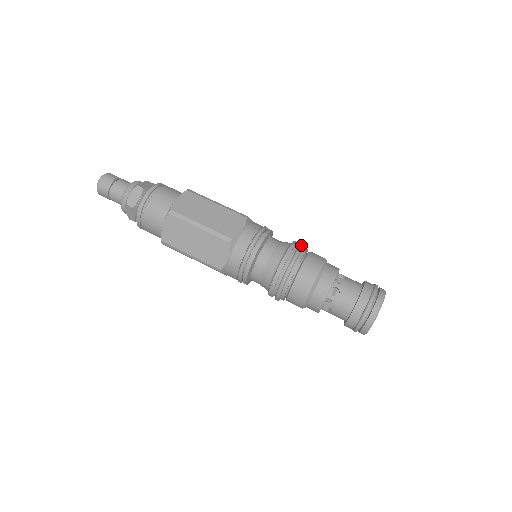
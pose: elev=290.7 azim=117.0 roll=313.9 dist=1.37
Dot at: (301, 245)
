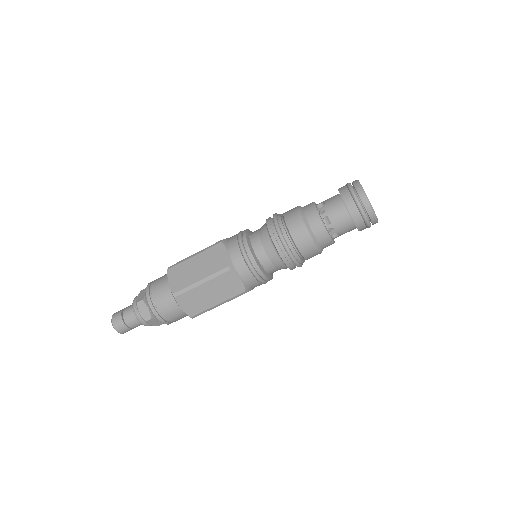
Dot at: (273, 217)
